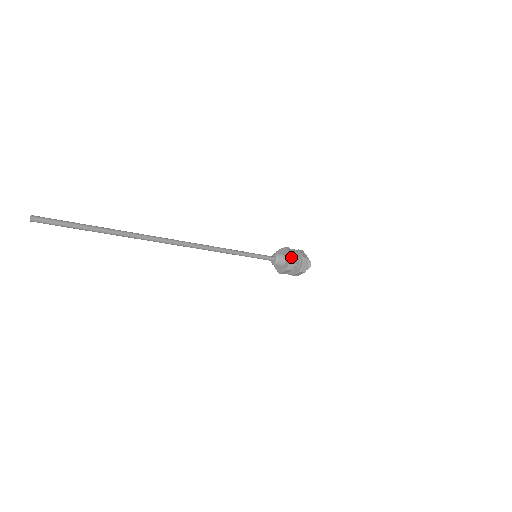
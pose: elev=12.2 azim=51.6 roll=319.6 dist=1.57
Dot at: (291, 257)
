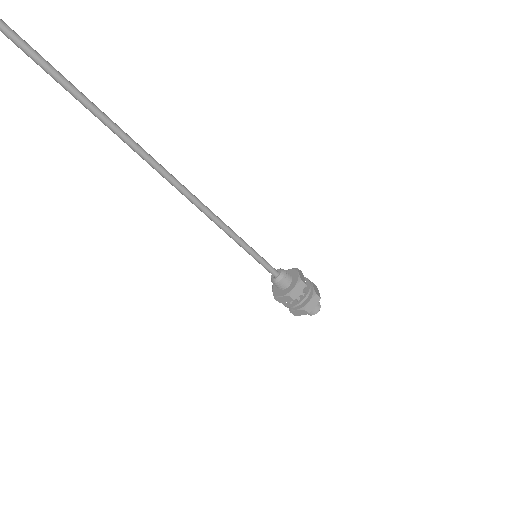
Dot at: (298, 269)
